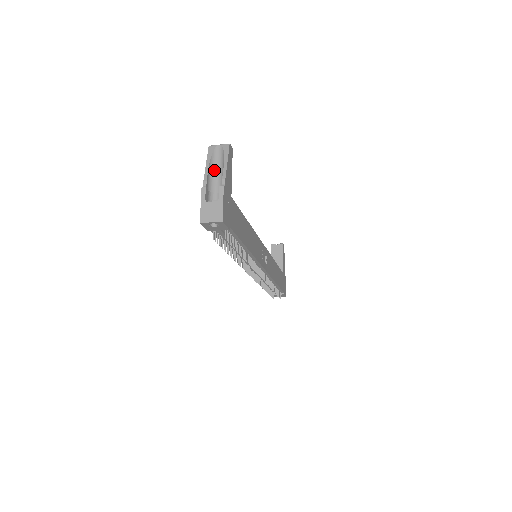
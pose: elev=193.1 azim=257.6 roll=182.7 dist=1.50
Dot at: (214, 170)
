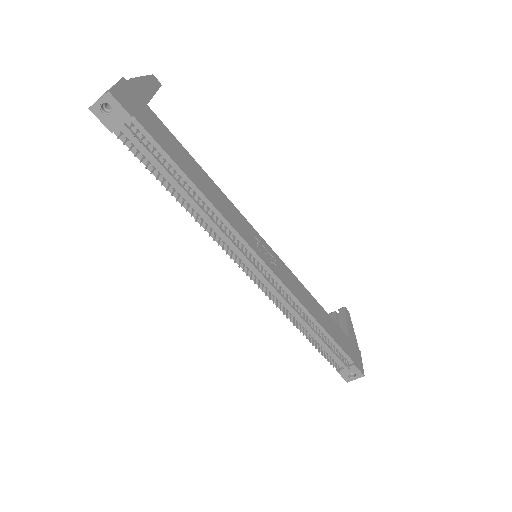
Dot at: occluded
